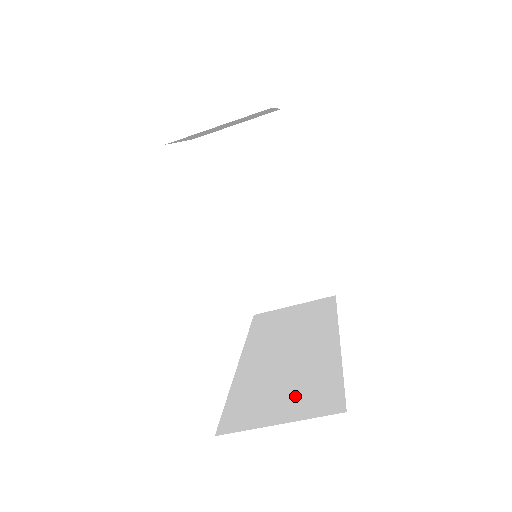
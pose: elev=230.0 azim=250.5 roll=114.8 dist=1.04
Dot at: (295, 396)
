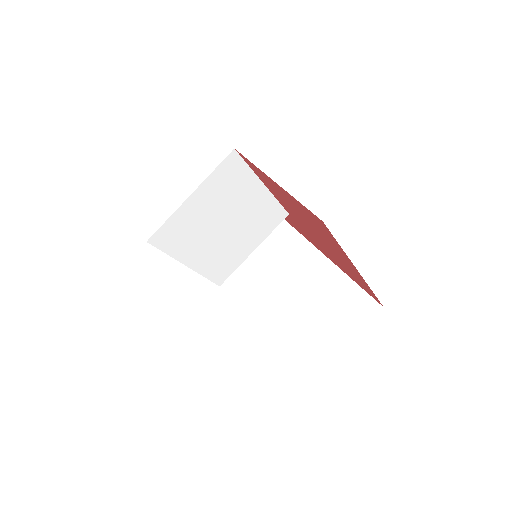
Dot at: occluded
